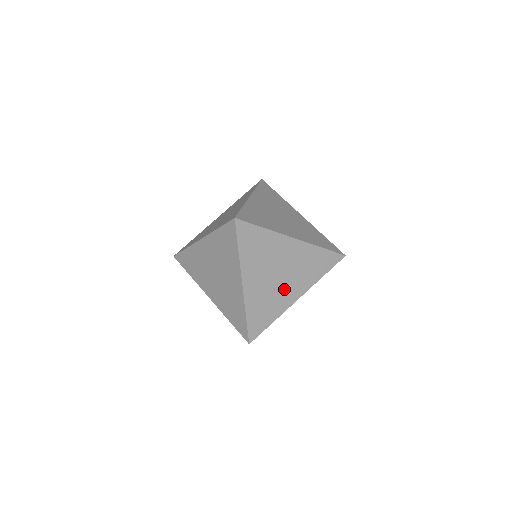
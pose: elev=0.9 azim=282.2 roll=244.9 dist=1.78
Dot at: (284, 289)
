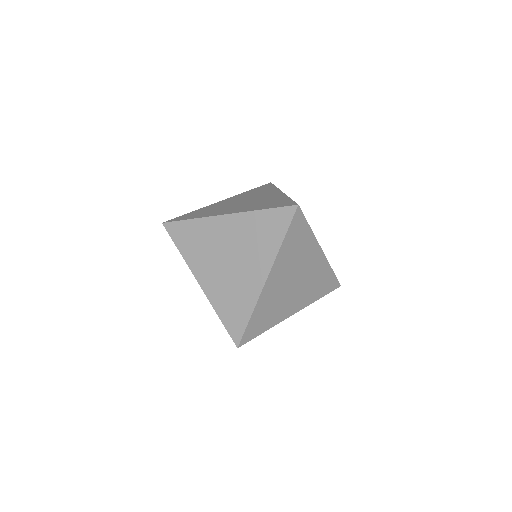
Dot at: occluded
